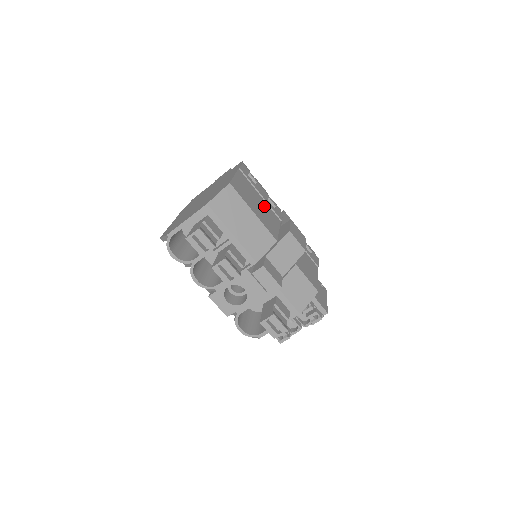
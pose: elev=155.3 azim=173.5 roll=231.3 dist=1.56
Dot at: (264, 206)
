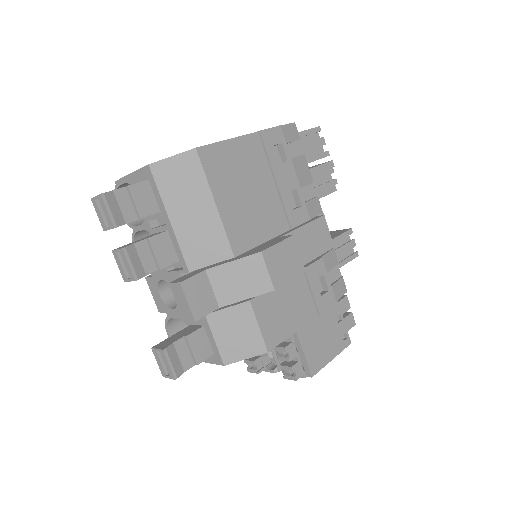
Dot at: (265, 199)
